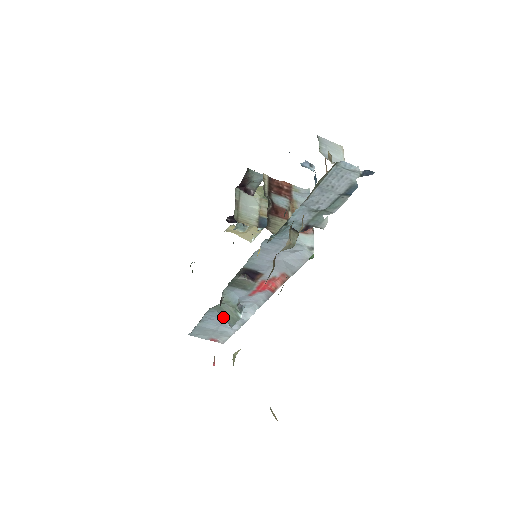
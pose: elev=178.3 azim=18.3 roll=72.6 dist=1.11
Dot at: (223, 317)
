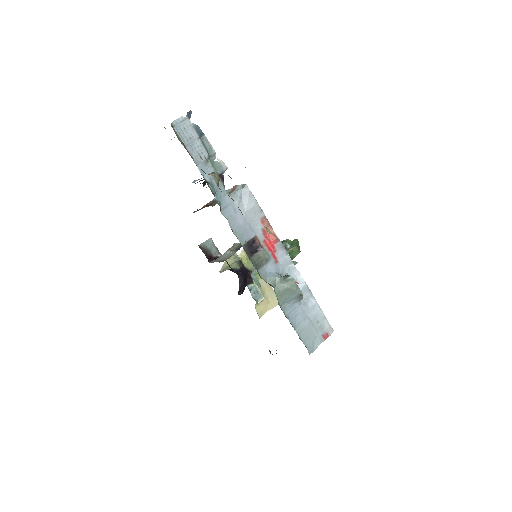
Dot at: (291, 297)
